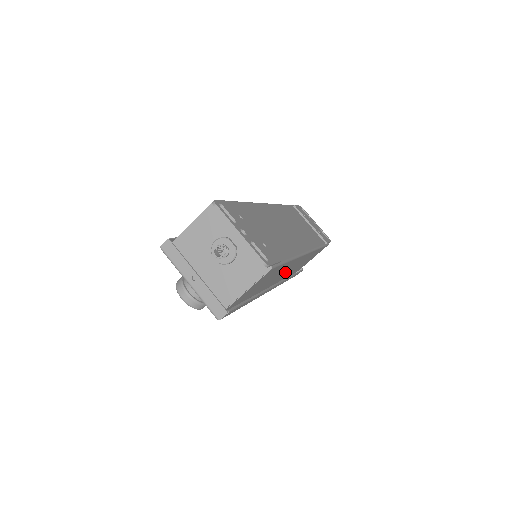
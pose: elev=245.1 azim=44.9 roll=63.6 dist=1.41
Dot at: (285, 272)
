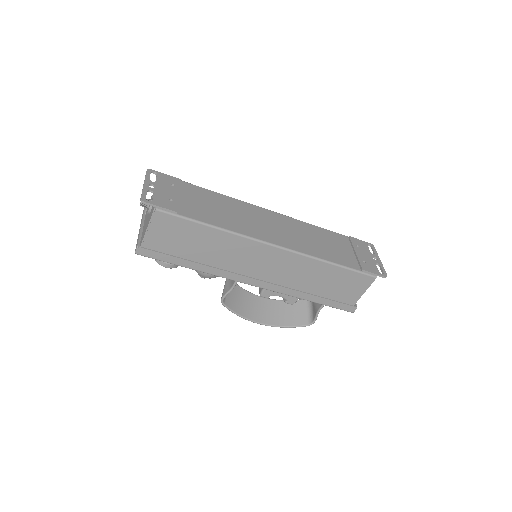
Dot at: (258, 264)
